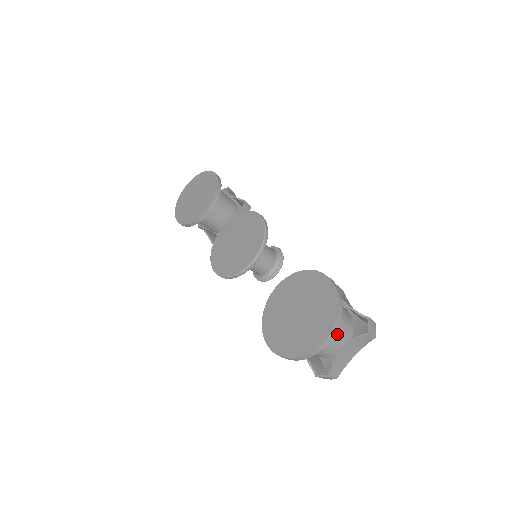
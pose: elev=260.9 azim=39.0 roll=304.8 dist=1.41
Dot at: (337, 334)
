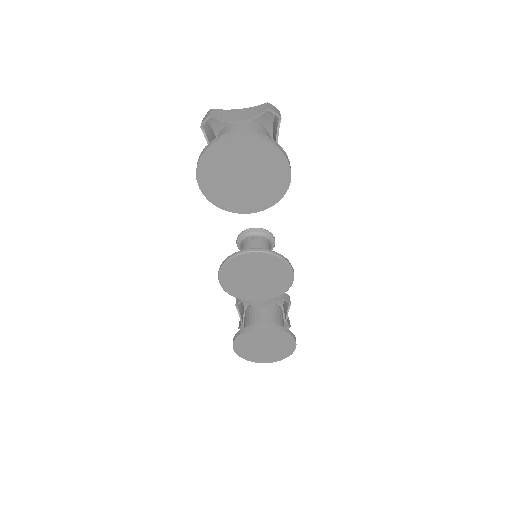
Dot at: occluded
